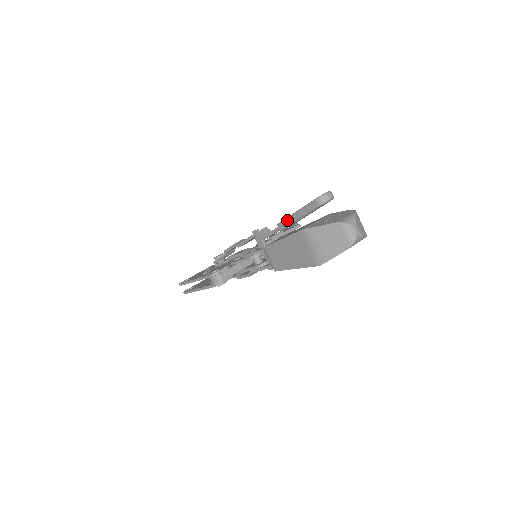
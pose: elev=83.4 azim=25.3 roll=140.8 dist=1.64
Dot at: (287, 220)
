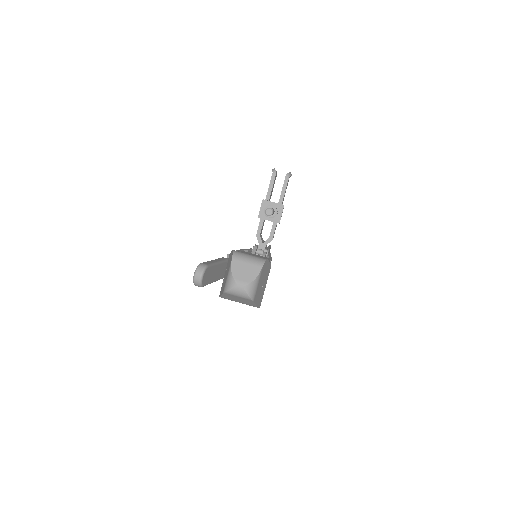
Dot at: occluded
